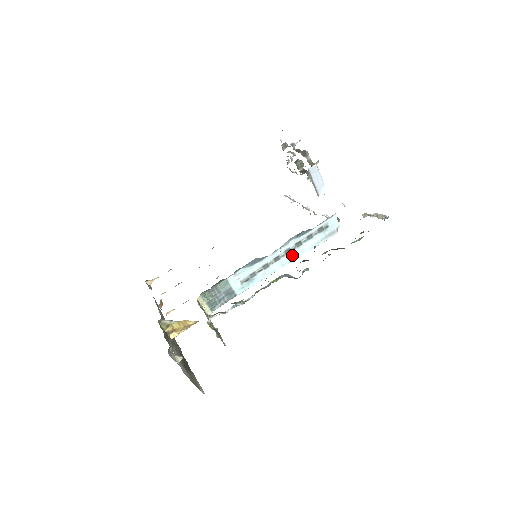
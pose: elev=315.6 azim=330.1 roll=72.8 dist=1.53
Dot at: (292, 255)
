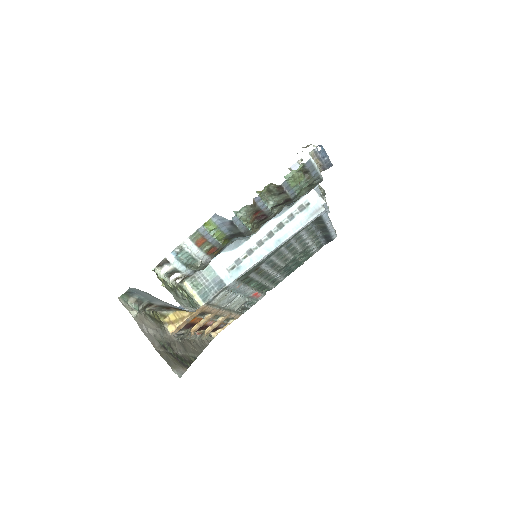
Dot at: (277, 239)
